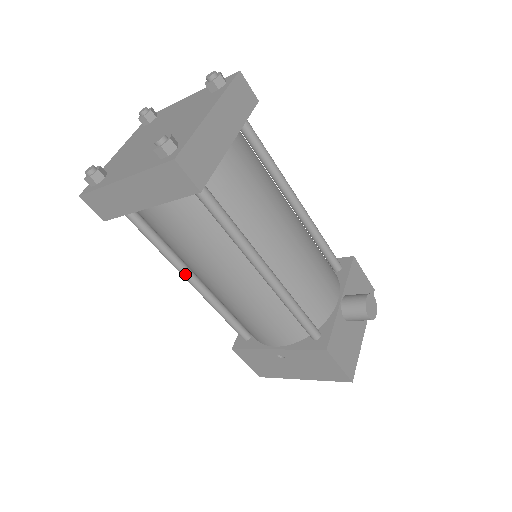
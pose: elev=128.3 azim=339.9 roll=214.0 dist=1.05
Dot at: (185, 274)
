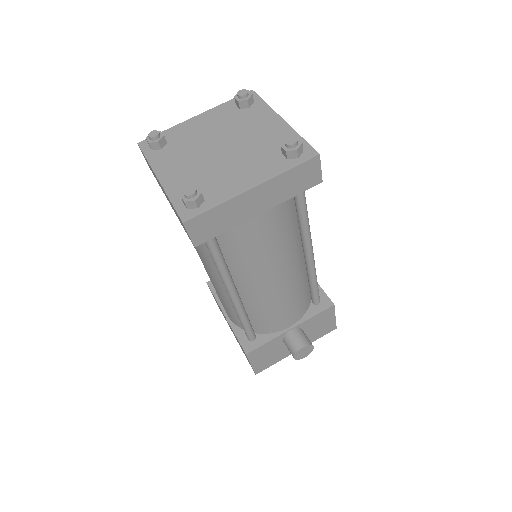
Dot at: occluded
